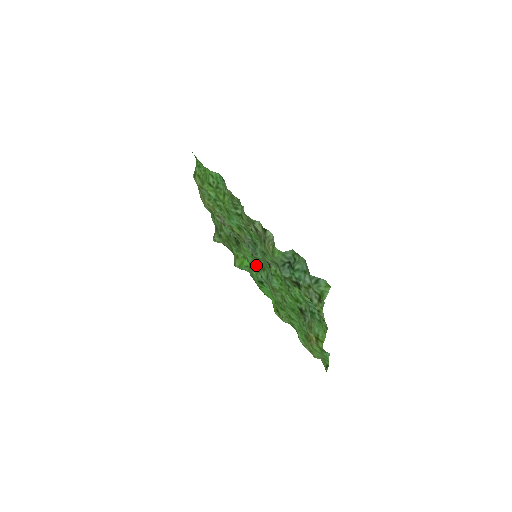
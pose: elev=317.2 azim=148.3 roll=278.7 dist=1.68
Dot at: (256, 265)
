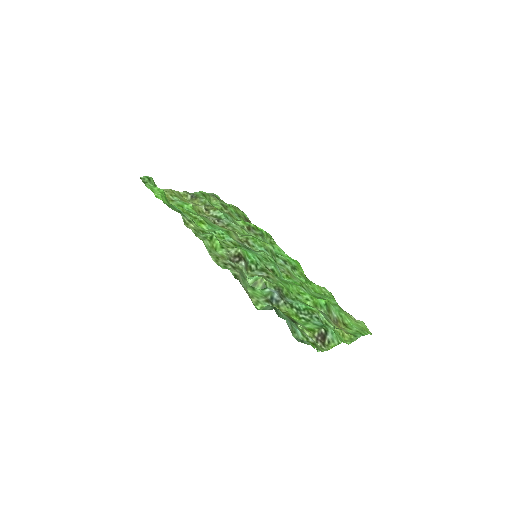
Dot at: (266, 243)
